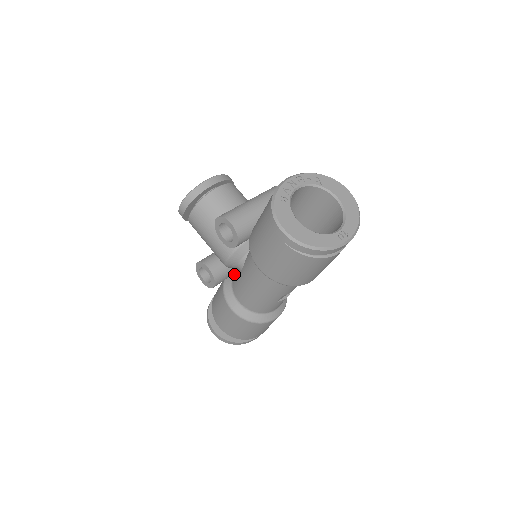
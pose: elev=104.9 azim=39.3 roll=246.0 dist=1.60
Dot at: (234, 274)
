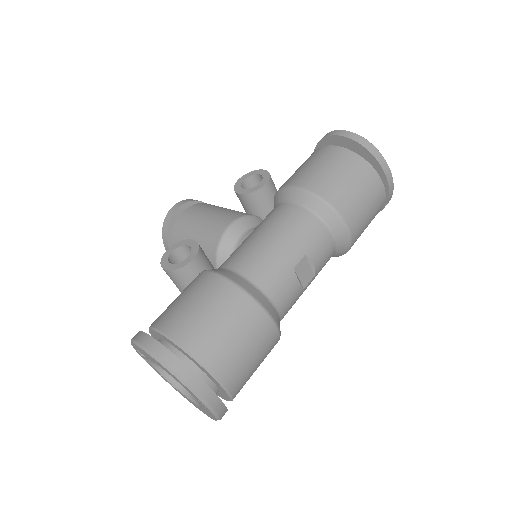
Dot at: occluded
